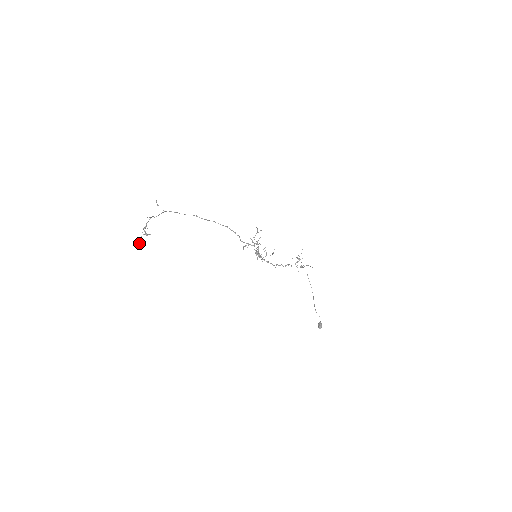
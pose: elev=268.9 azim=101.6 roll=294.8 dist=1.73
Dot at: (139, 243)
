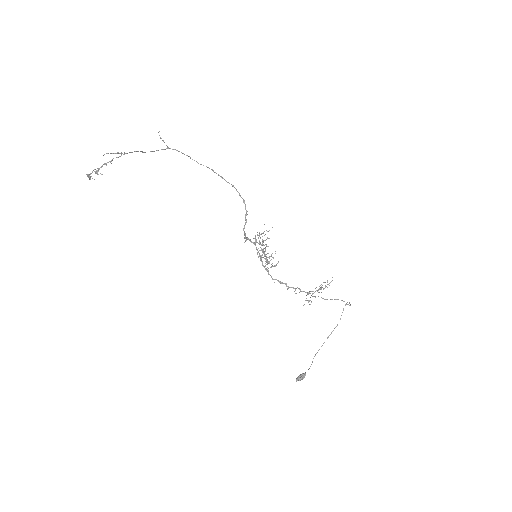
Dot at: (89, 178)
